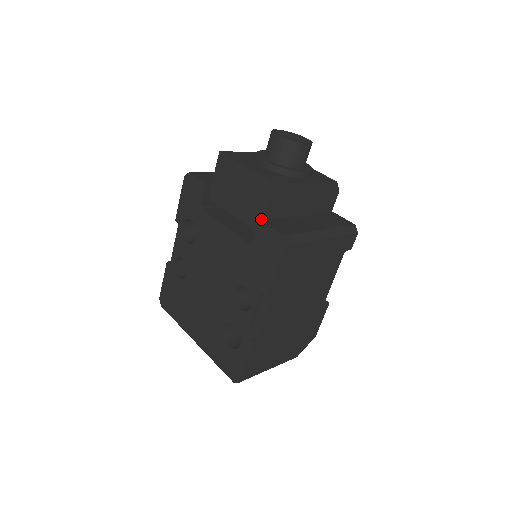
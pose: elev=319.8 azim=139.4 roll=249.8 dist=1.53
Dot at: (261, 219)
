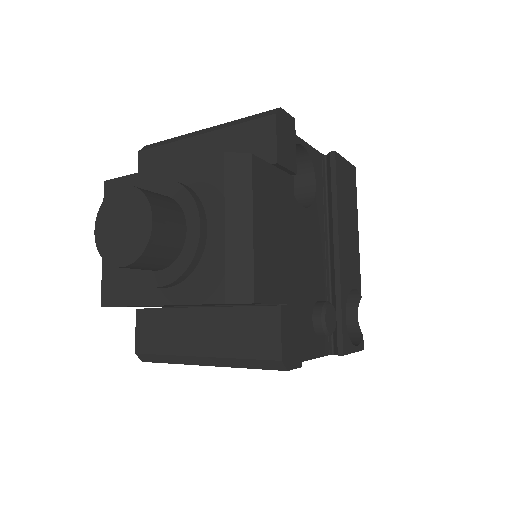
Dot at: occluded
